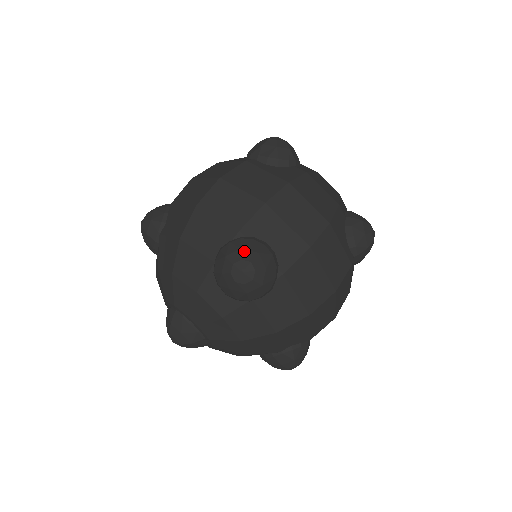
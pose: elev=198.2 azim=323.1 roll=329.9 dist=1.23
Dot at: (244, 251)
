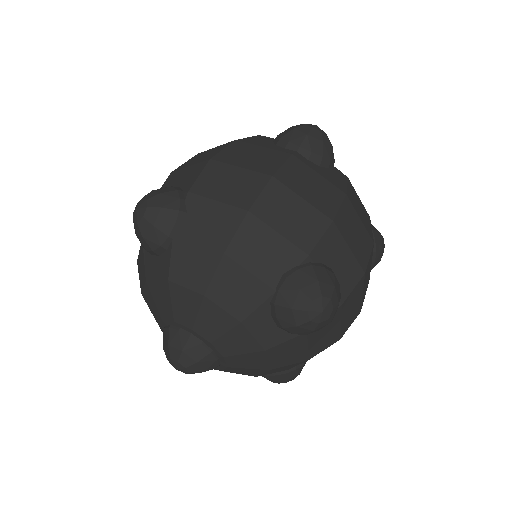
Dot at: occluded
